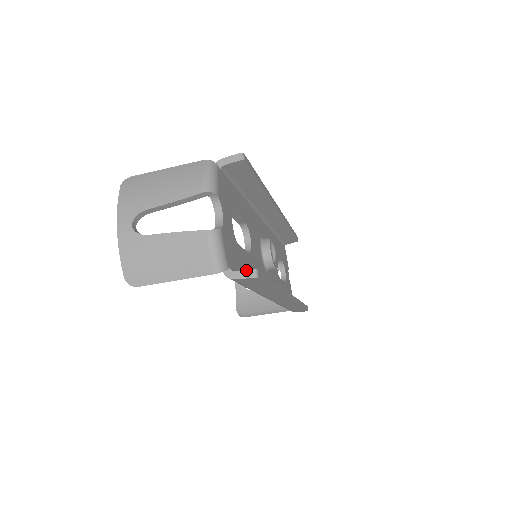
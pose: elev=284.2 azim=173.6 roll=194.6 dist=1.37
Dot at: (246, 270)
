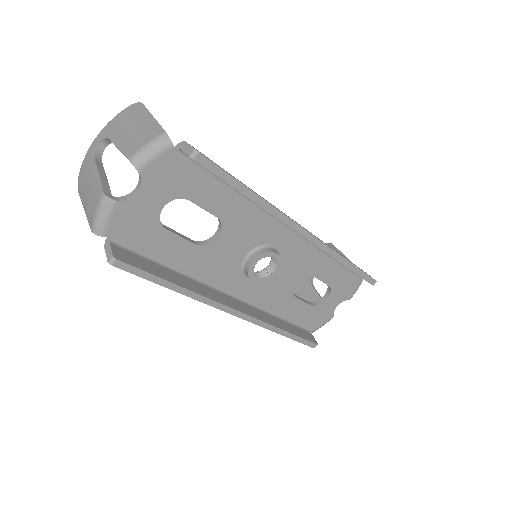
Dot at: (111, 250)
